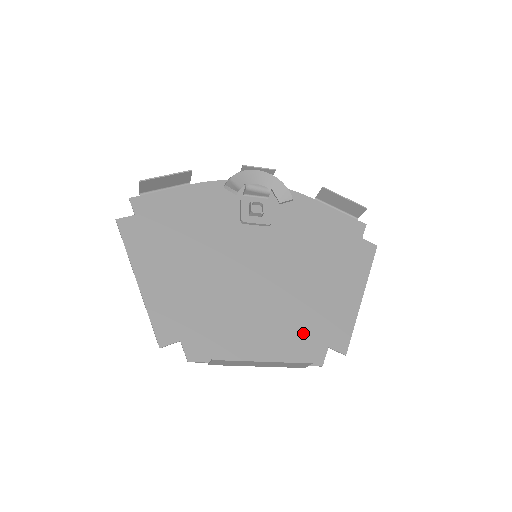
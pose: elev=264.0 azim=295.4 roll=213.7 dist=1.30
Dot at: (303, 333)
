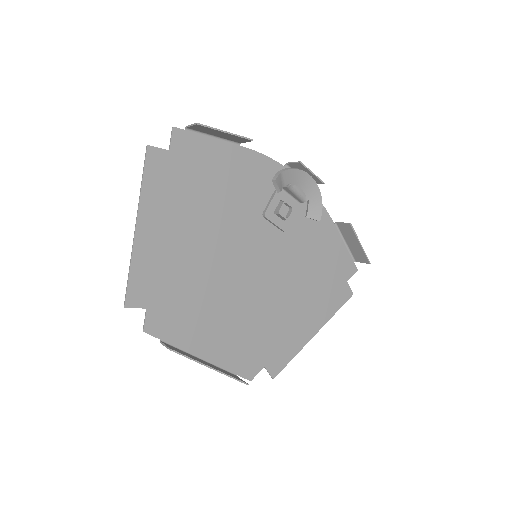
Dot at: (253, 346)
